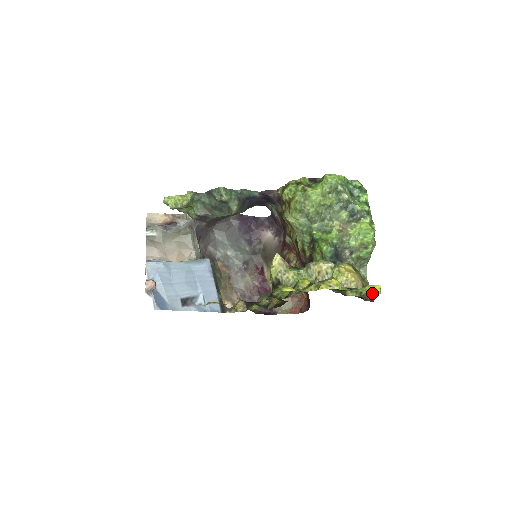
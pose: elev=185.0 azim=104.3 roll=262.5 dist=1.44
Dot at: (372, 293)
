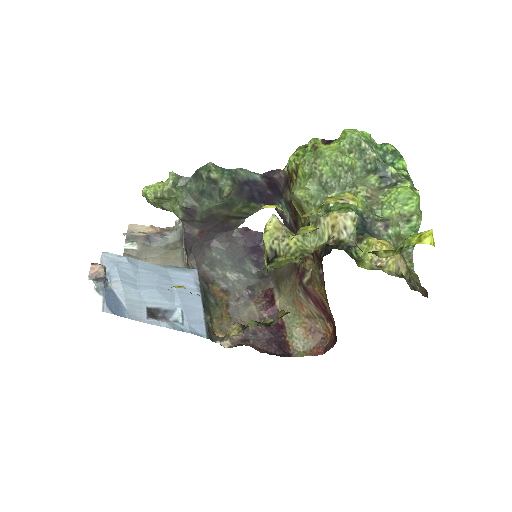
Dot at: (419, 242)
